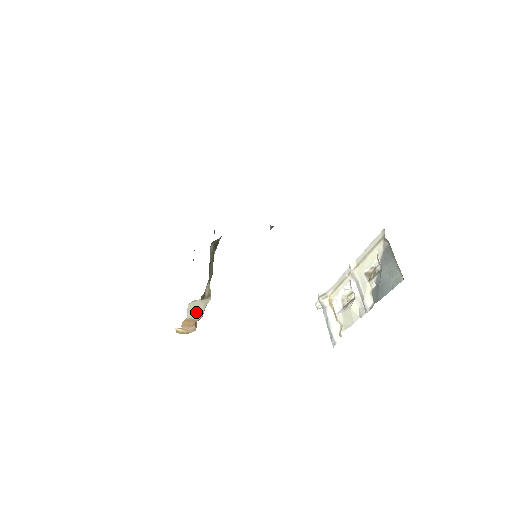
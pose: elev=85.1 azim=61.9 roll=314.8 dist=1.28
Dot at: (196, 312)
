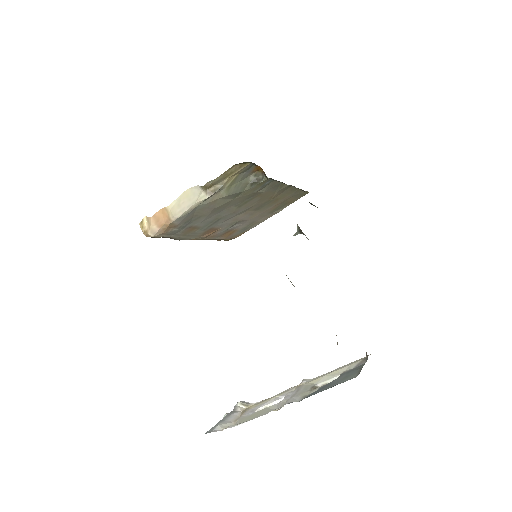
Dot at: (182, 205)
